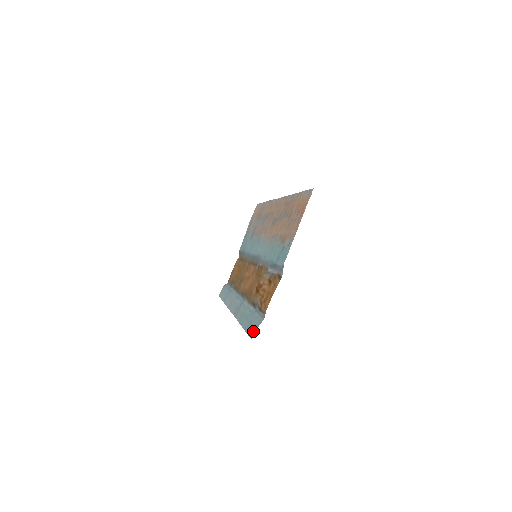
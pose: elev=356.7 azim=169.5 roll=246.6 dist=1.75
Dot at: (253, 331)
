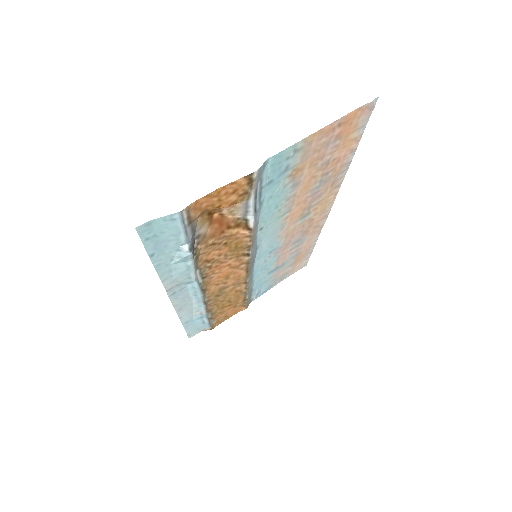
Dot at: (150, 224)
